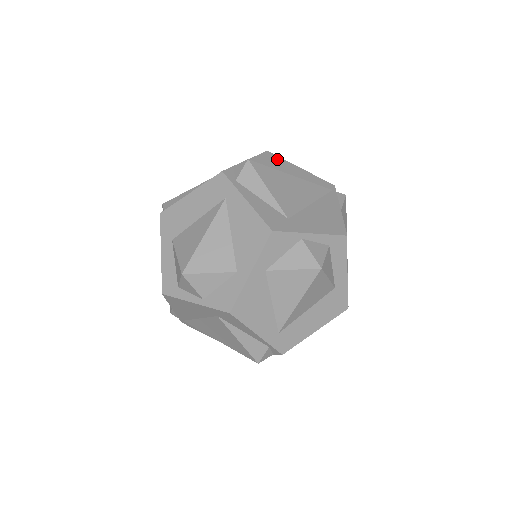
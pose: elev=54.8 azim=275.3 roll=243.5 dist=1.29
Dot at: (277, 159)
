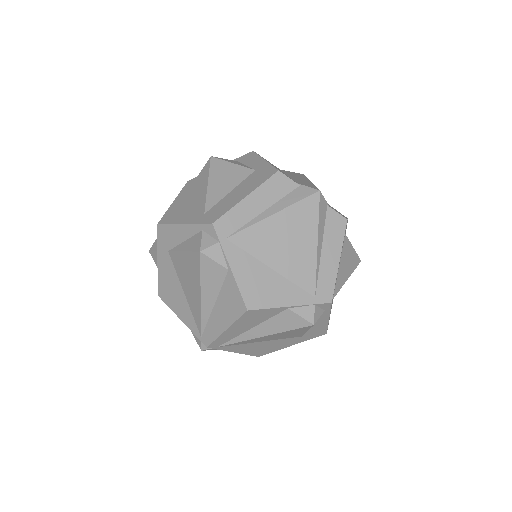
Dot at: occluded
